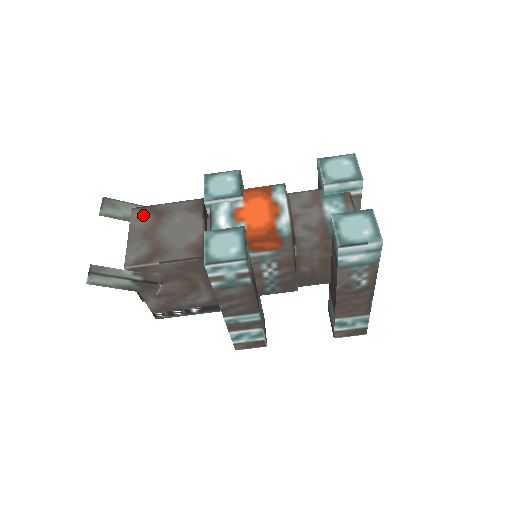
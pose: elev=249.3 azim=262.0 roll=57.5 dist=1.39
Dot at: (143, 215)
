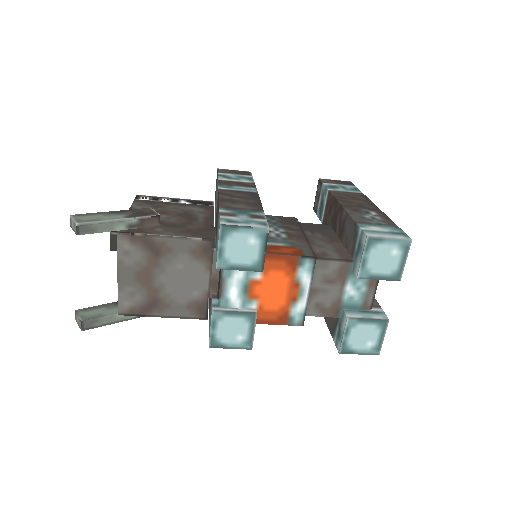
Dot at: (134, 248)
